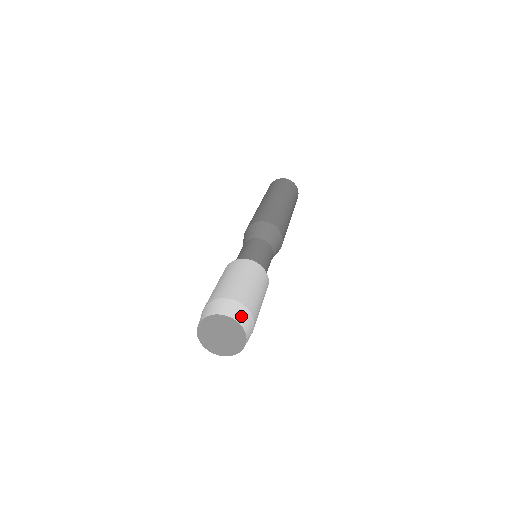
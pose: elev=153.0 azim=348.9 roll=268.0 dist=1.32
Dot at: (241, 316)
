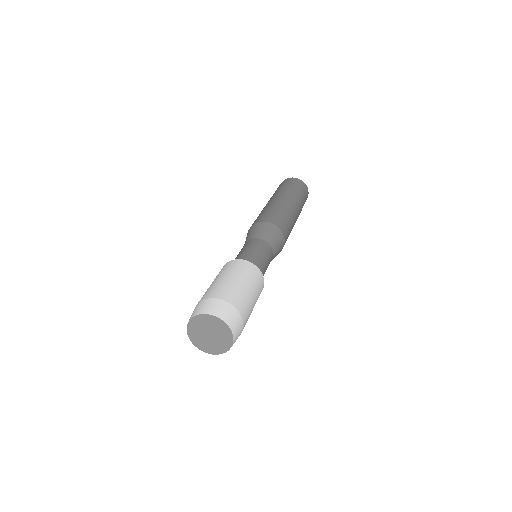
Dot at: (229, 317)
